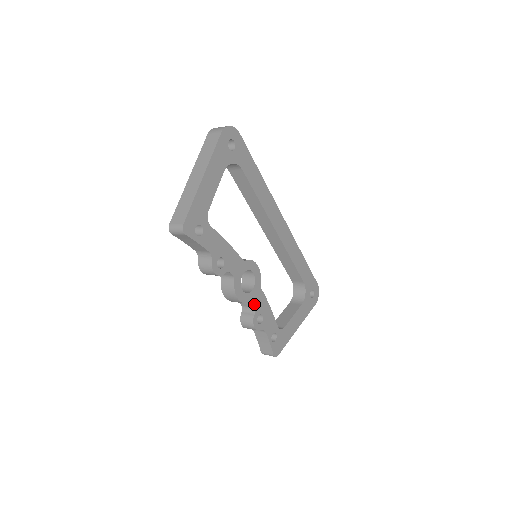
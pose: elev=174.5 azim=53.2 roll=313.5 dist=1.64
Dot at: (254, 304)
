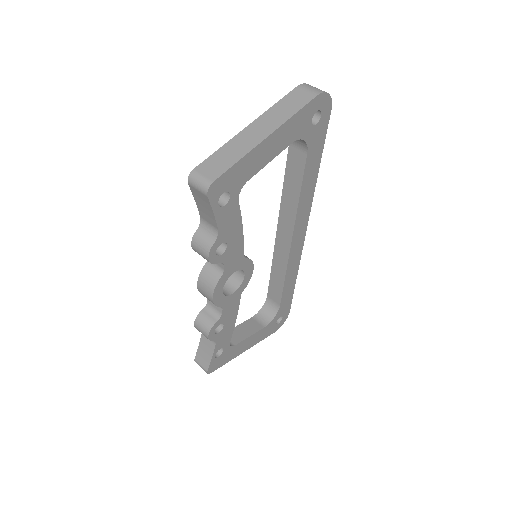
Dot at: (224, 310)
